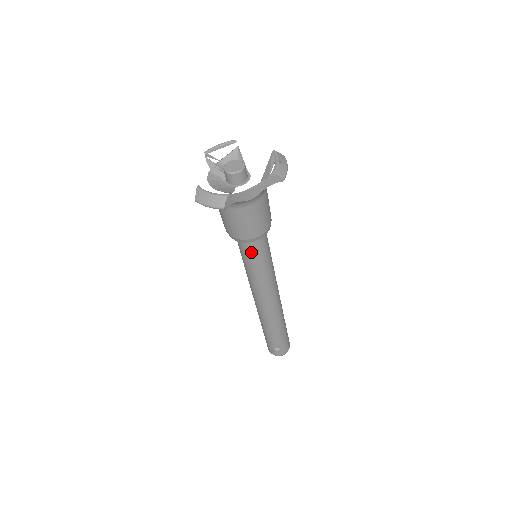
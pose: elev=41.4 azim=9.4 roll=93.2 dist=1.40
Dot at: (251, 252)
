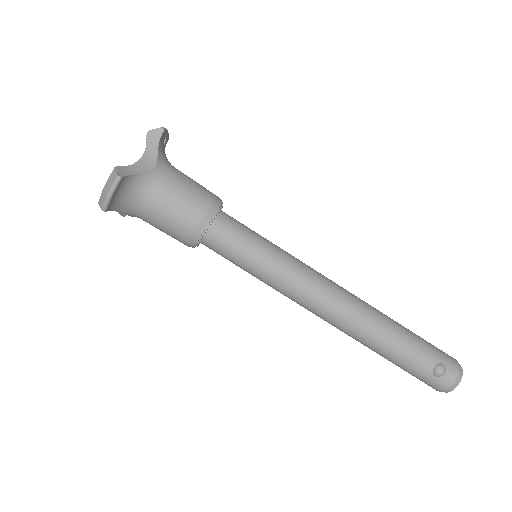
Dot at: (231, 240)
